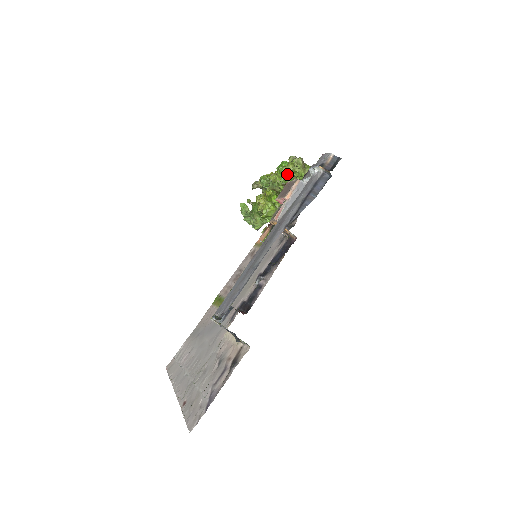
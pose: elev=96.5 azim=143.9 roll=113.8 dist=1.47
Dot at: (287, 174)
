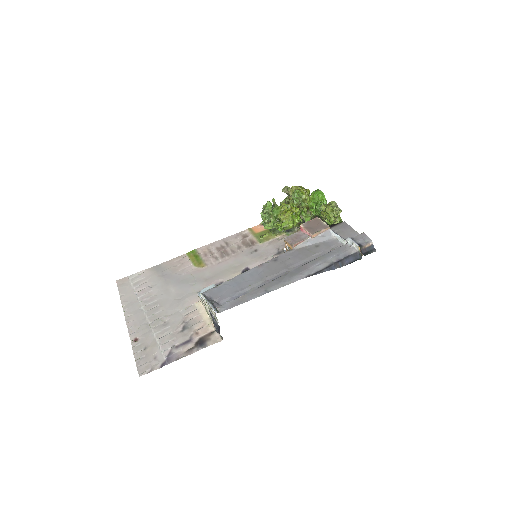
Dot at: (318, 204)
